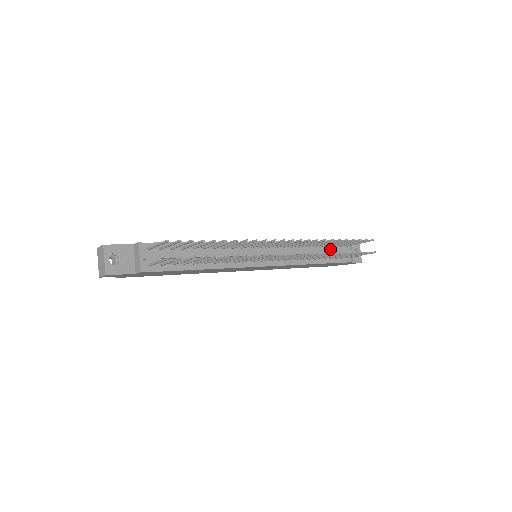
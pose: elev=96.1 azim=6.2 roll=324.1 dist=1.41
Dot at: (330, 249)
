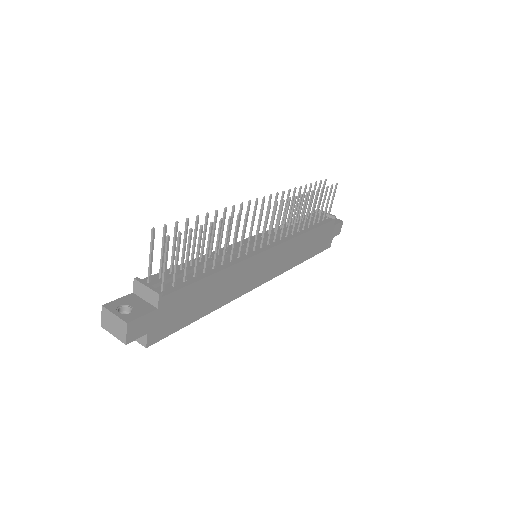
Dot at: occluded
